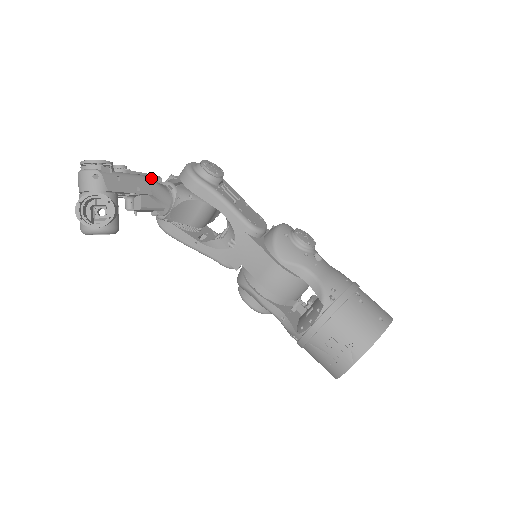
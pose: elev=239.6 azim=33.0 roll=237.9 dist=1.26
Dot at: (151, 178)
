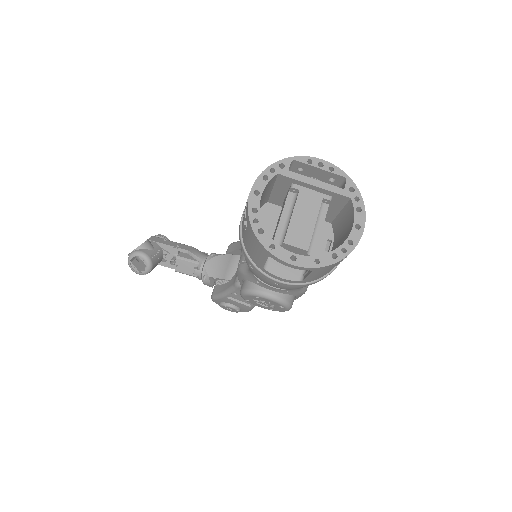
Dot at: (195, 248)
